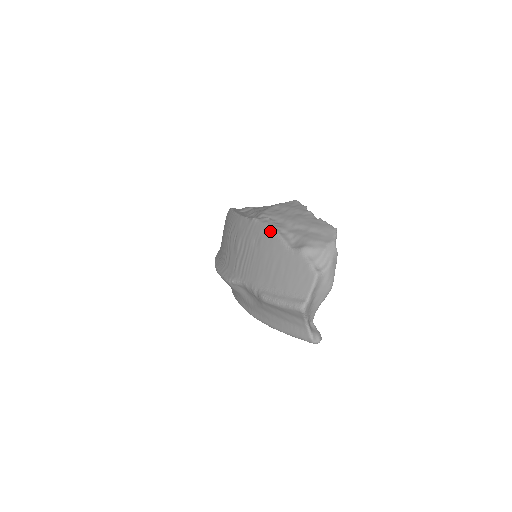
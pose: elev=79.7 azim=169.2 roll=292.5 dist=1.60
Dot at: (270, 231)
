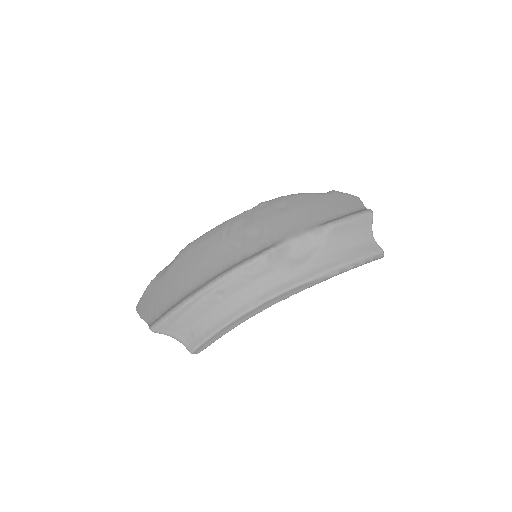
Dot at: (293, 195)
